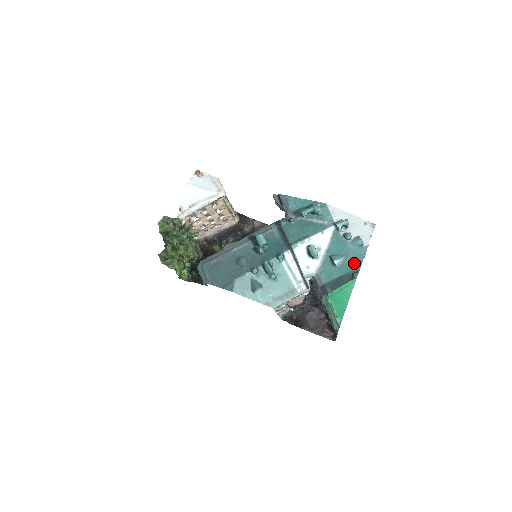
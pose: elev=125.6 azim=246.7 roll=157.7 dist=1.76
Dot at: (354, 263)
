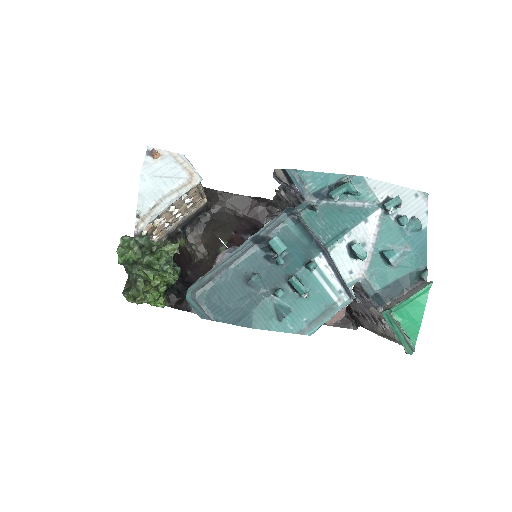
Dot at: (418, 258)
